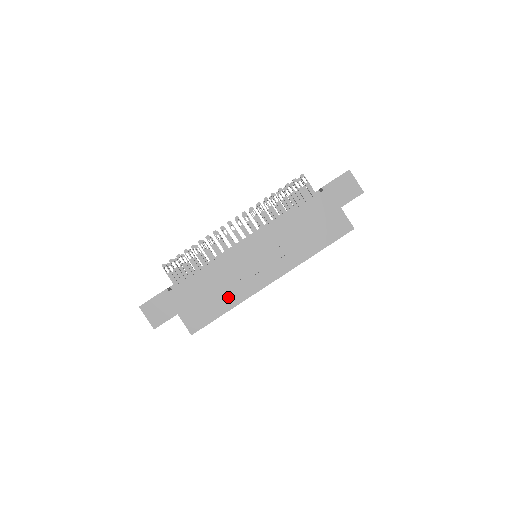
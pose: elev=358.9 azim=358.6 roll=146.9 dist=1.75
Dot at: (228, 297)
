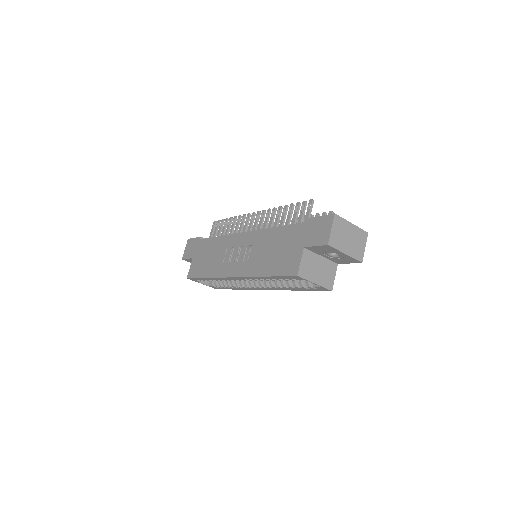
Dot at: (212, 267)
